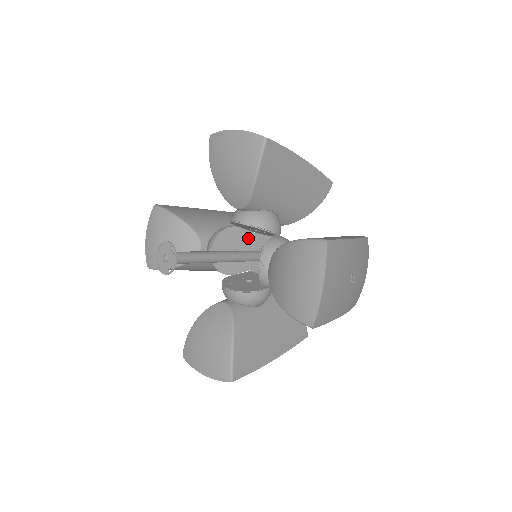
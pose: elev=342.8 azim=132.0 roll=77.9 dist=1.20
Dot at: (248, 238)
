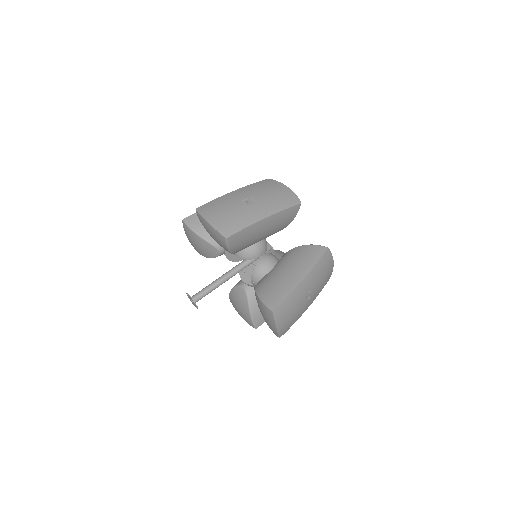
Dot at: occluded
